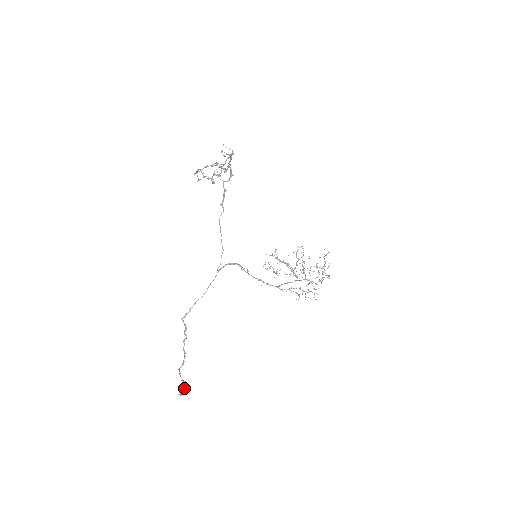
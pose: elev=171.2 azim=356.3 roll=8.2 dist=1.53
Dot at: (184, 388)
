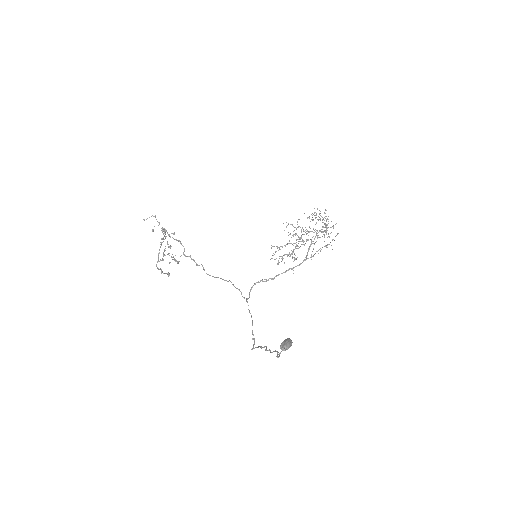
Dot at: (283, 341)
